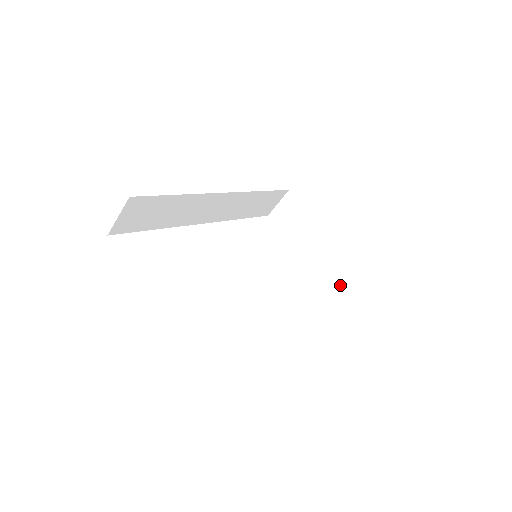
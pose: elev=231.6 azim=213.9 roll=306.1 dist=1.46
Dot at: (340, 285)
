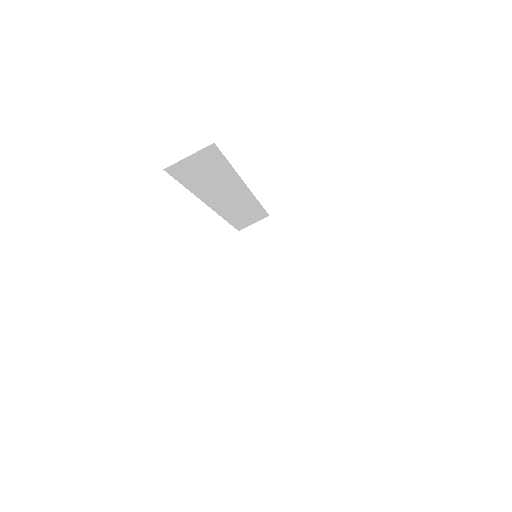
Dot at: (289, 316)
